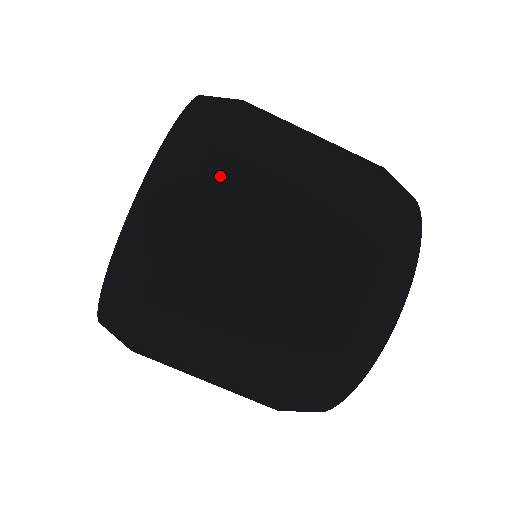
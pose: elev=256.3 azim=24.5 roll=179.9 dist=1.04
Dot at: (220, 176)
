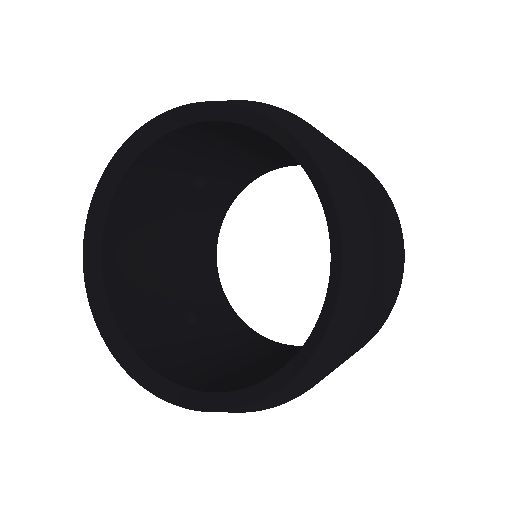
Dot at: (369, 311)
